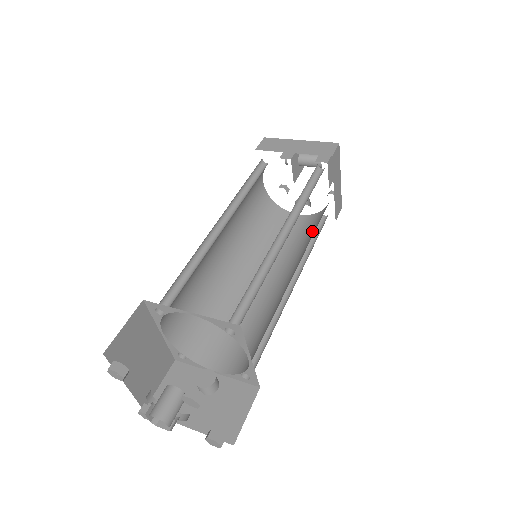
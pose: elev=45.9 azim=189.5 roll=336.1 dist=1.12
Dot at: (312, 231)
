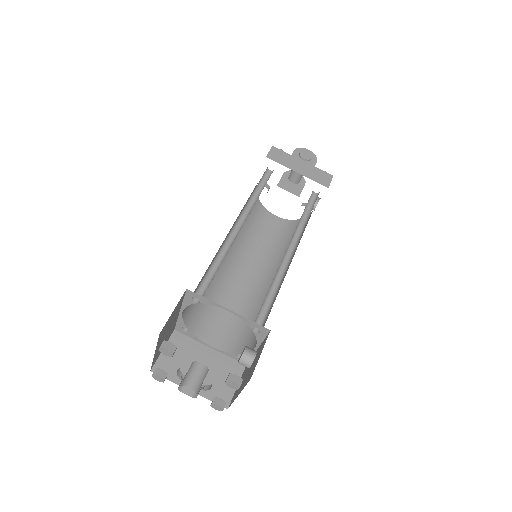
Dot at: (304, 209)
